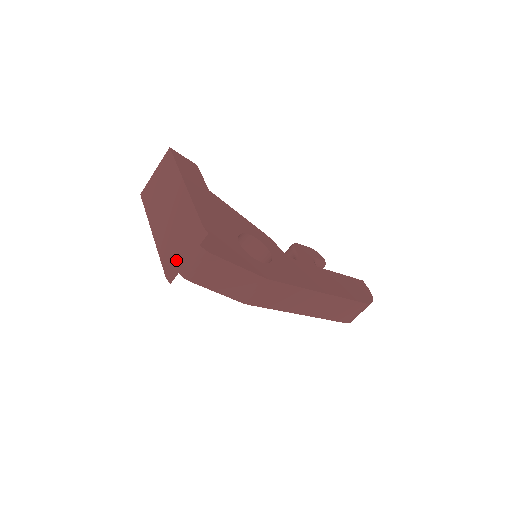
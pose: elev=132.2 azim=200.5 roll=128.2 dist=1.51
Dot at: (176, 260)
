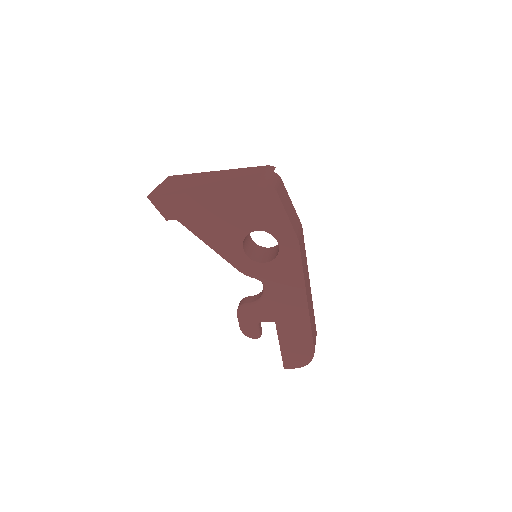
Dot at: (260, 179)
